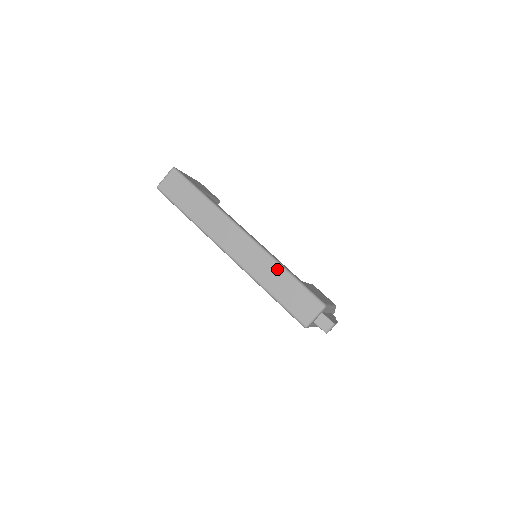
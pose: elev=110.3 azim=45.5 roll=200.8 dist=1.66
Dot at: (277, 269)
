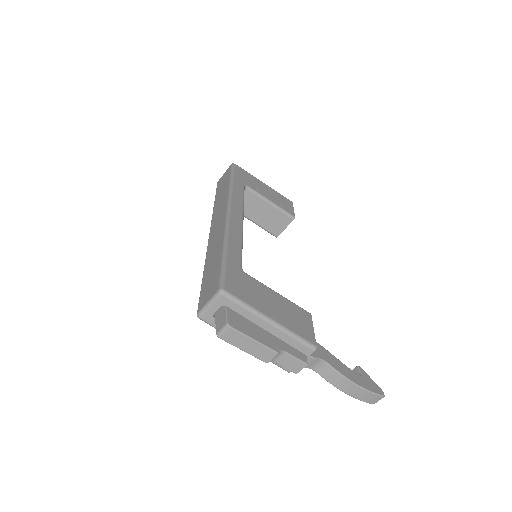
Dot at: (220, 246)
